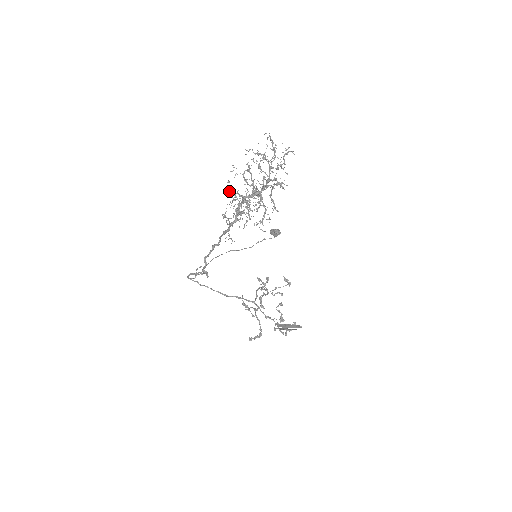
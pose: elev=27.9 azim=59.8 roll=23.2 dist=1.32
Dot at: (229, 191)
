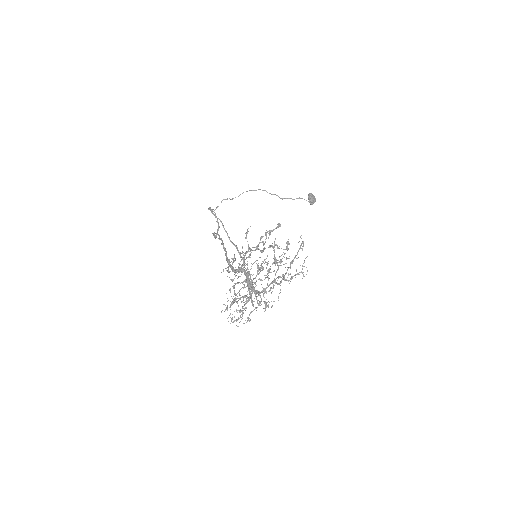
Dot at: (230, 279)
